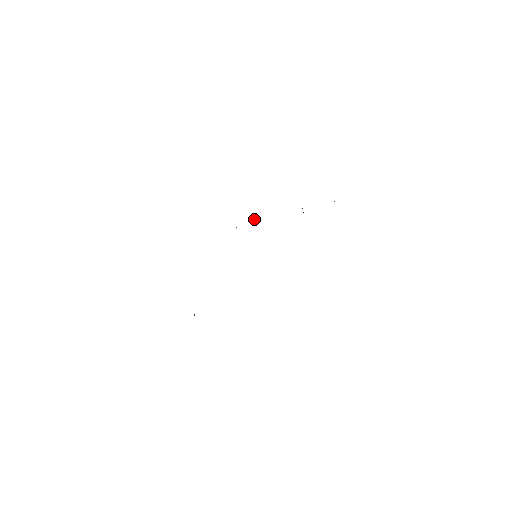
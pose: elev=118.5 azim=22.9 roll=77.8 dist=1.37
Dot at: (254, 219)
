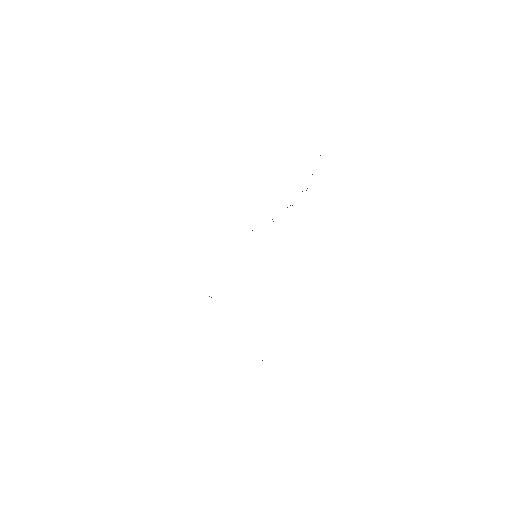
Dot at: occluded
